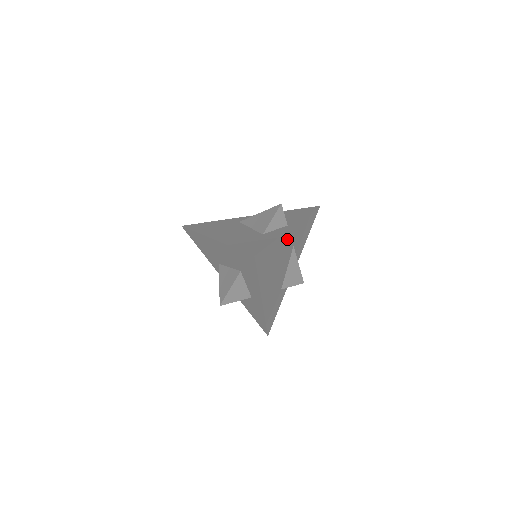
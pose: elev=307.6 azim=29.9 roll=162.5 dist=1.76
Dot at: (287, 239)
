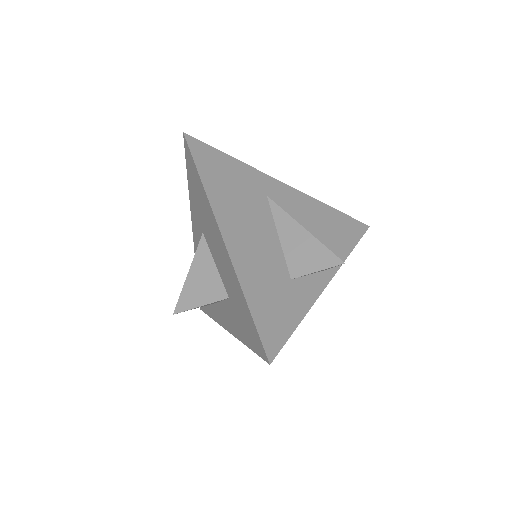
Dot at: occluded
